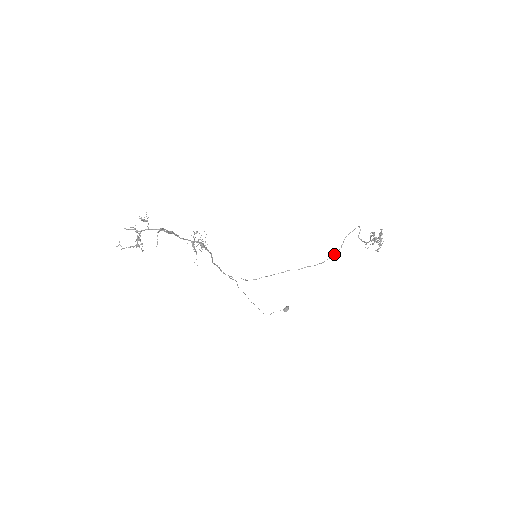
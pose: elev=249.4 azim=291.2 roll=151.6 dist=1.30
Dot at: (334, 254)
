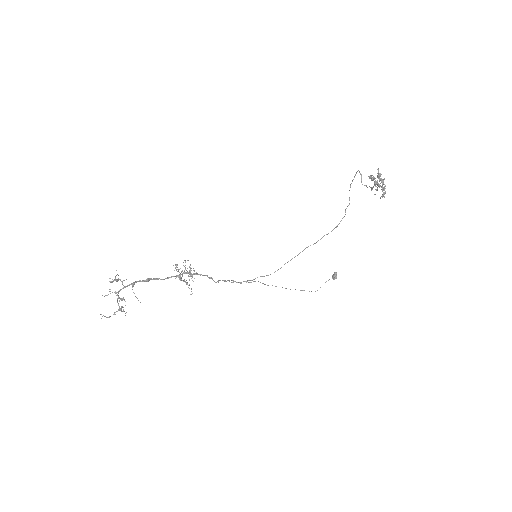
Dot at: (345, 212)
